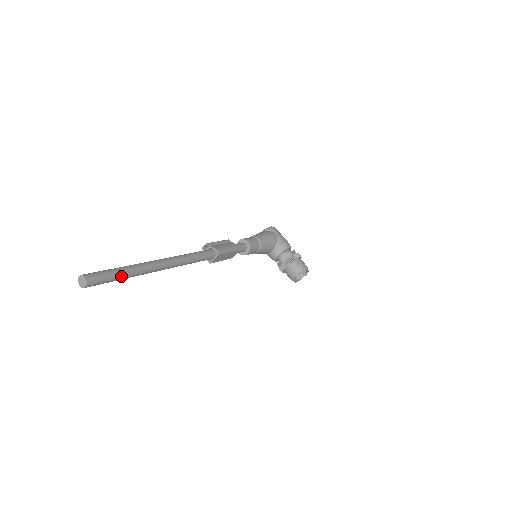
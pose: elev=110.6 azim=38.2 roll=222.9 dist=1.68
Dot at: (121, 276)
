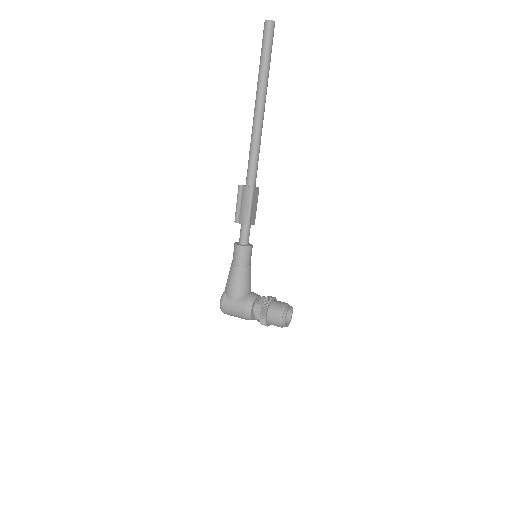
Dot at: (270, 59)
